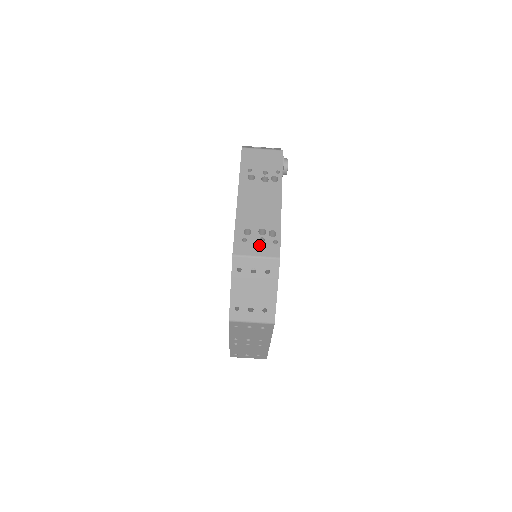
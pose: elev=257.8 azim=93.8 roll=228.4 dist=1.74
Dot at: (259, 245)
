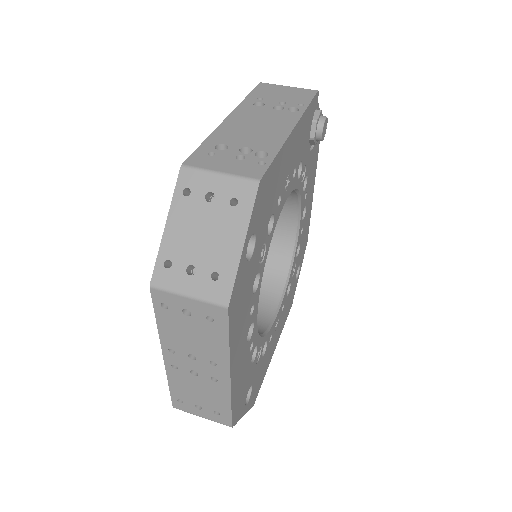
Dot at: (232, 162)
